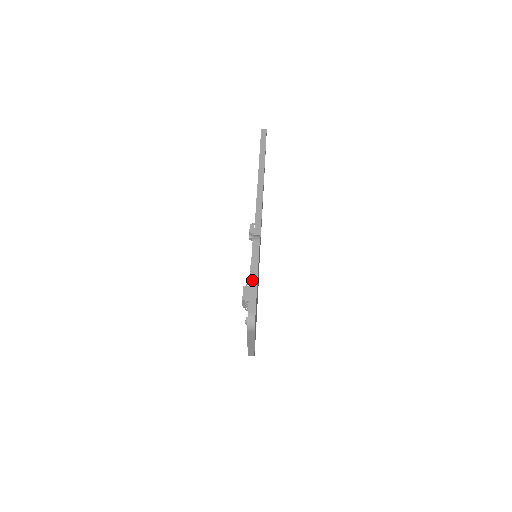
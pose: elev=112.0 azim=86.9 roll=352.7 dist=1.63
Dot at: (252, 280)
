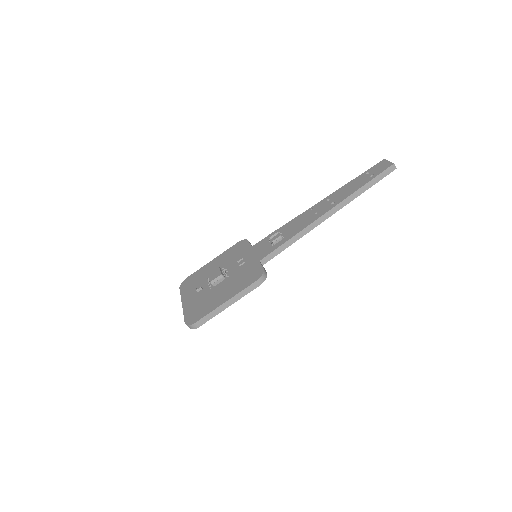
Dot at: (223, 306)
